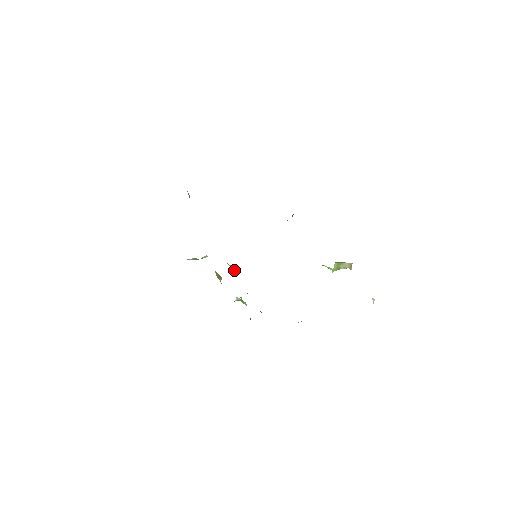
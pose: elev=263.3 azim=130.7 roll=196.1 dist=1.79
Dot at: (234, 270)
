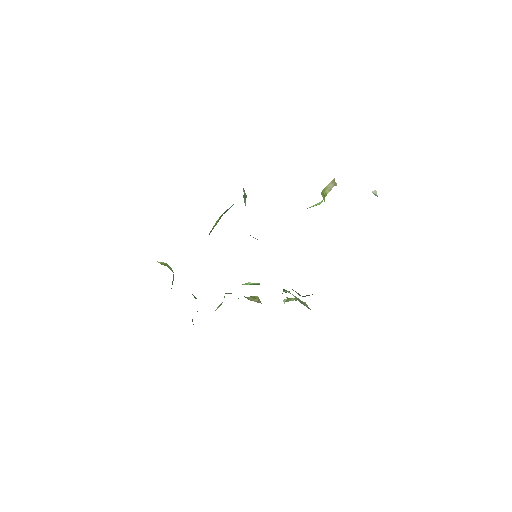
Dot at: (254, 284)
